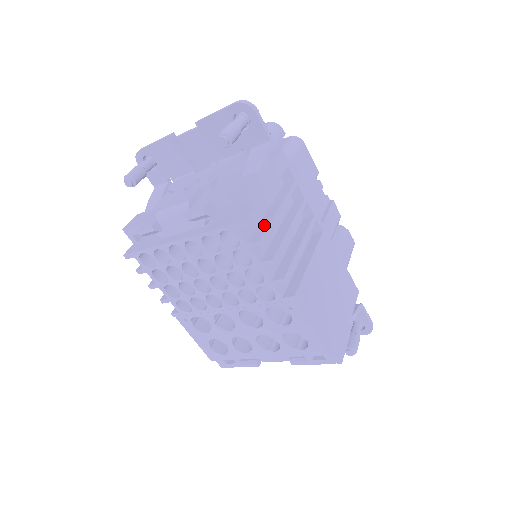
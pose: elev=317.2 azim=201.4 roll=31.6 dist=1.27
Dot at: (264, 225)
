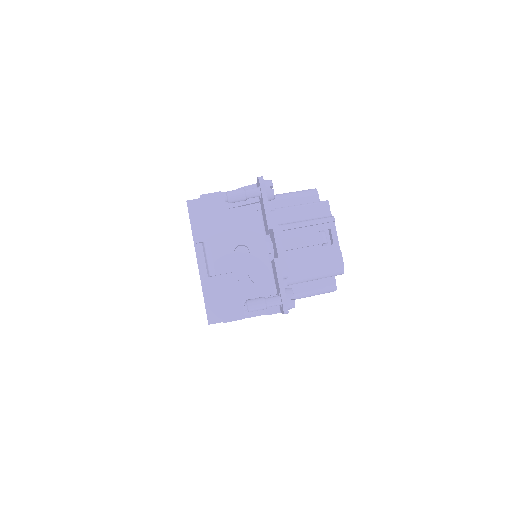
Dot at: occluded
